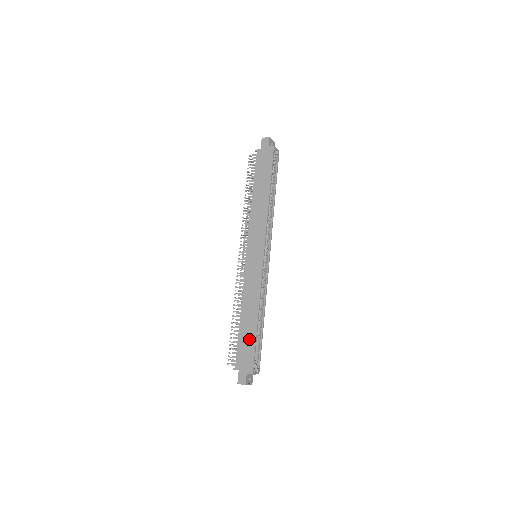
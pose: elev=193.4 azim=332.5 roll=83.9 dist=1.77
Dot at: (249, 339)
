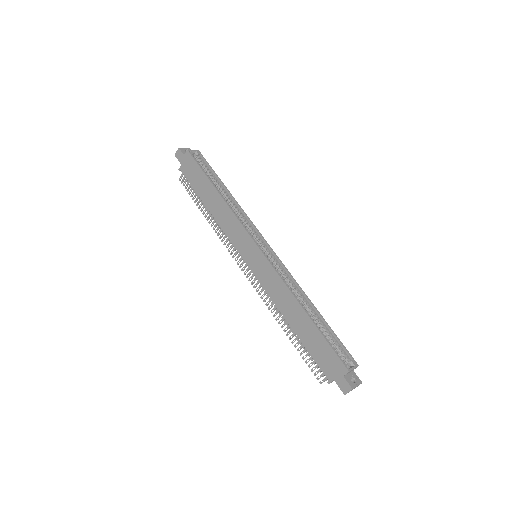
Dot at: (315, 339)
